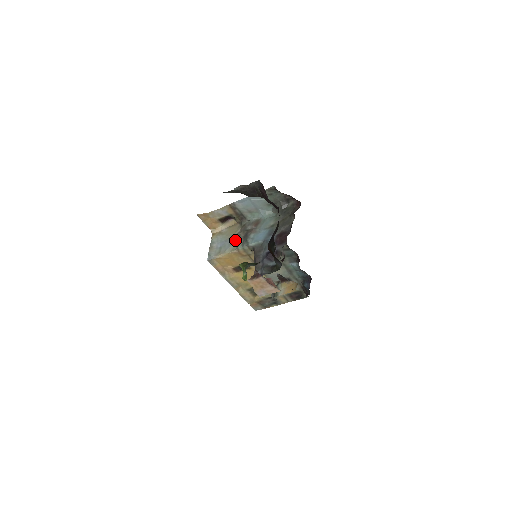
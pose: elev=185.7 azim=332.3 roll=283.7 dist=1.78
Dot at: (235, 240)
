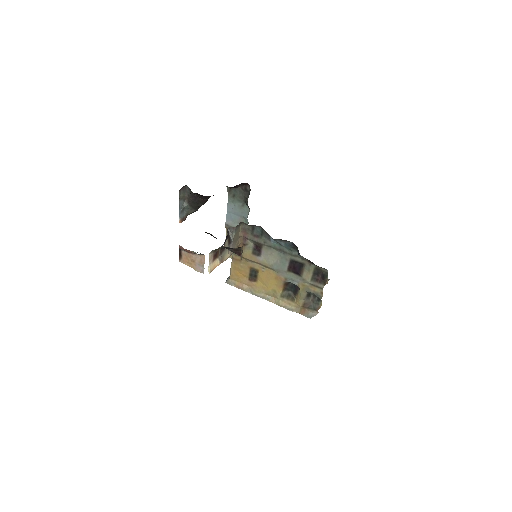
Dot at: occluded
